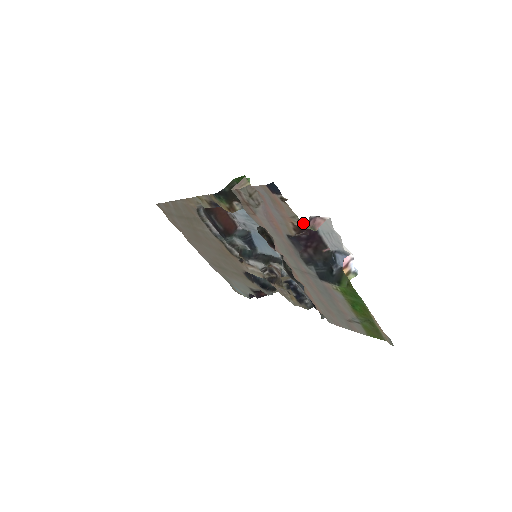
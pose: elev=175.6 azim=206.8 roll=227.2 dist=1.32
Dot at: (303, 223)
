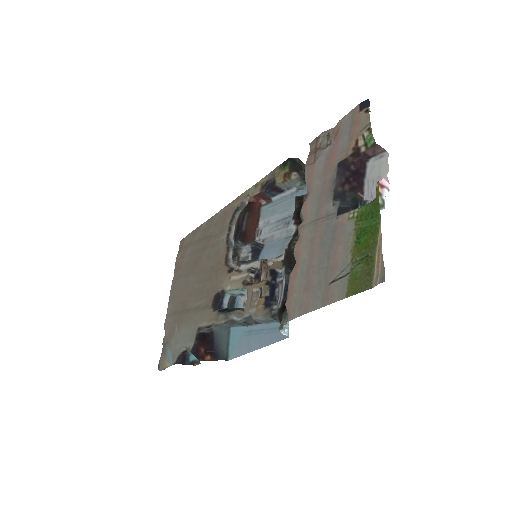
Dot at: (371, 130)
